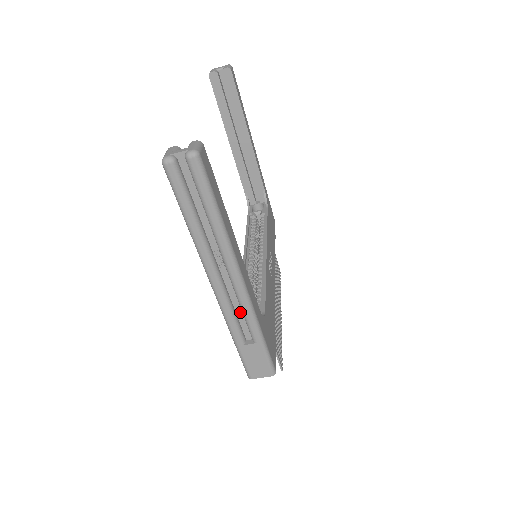
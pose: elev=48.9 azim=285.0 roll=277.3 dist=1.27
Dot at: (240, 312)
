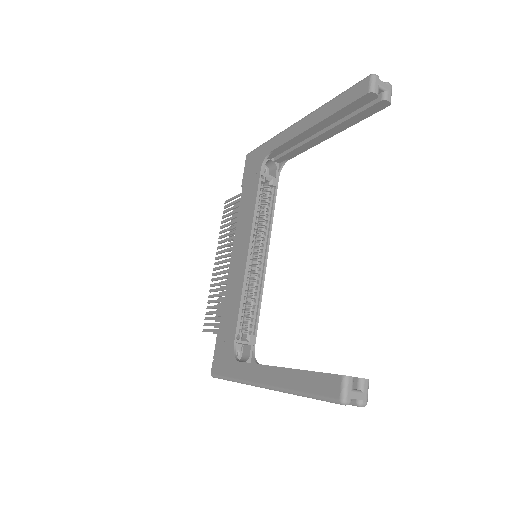
Dot at: occluded
